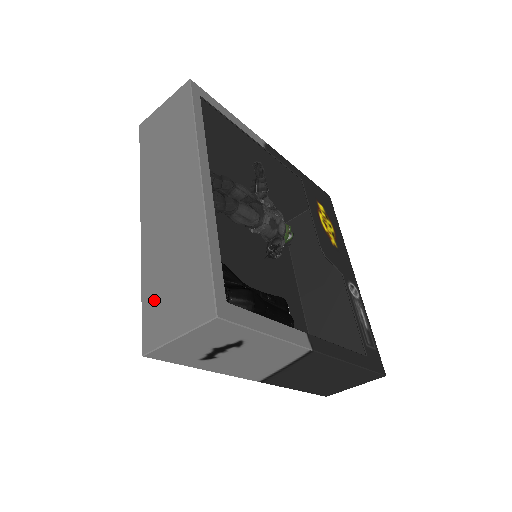
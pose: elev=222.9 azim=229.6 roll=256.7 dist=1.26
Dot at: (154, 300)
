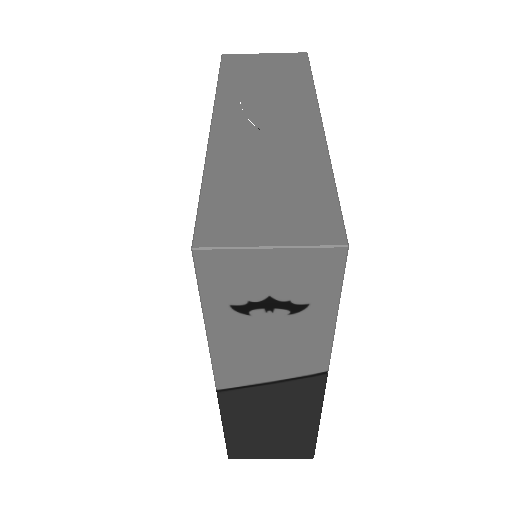
Dot at: (228, 198)
